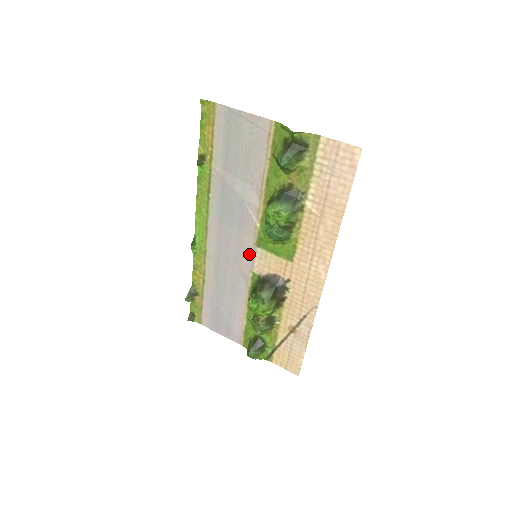
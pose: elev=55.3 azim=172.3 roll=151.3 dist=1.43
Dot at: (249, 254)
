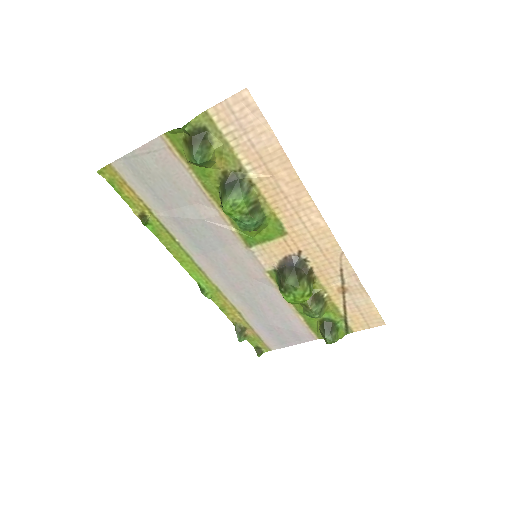
Dot at: (250, 259)
